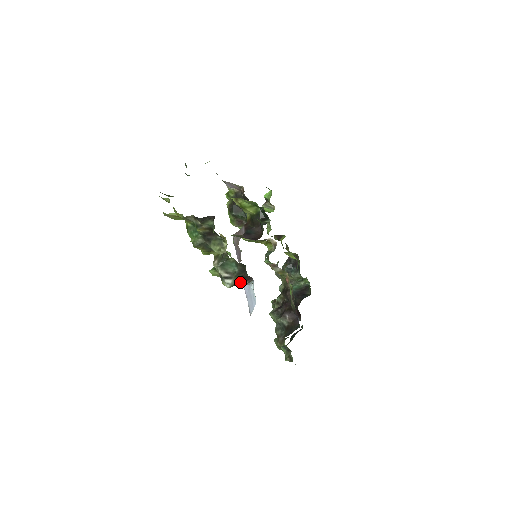
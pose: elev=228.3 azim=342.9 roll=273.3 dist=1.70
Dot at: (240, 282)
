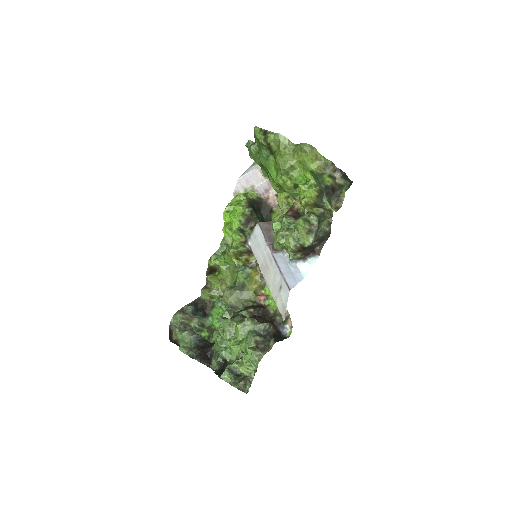
Dot at: (303, 250)
